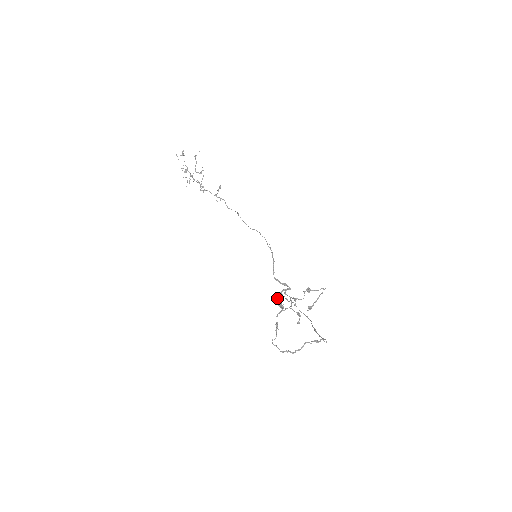
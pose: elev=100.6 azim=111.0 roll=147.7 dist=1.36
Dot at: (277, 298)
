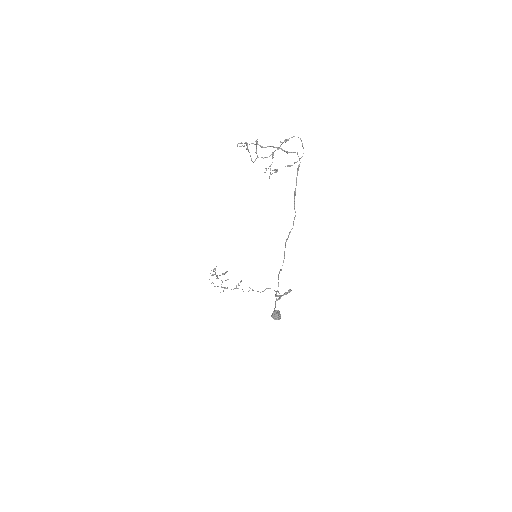
Dot at: occluded
